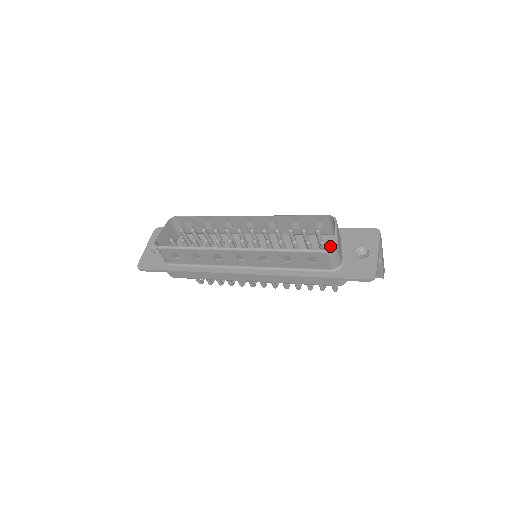
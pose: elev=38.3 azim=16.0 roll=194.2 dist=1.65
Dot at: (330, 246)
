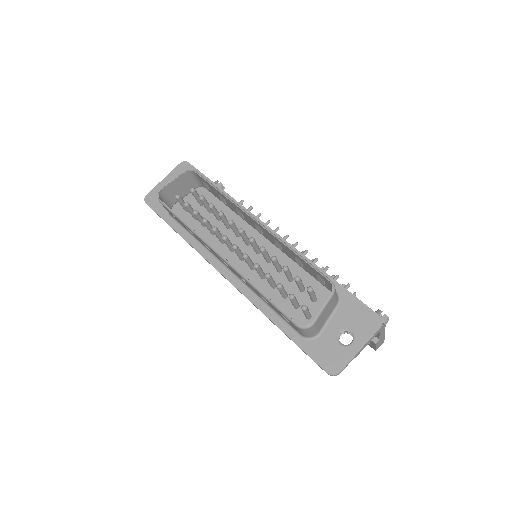
Dot at: (322, 304)
